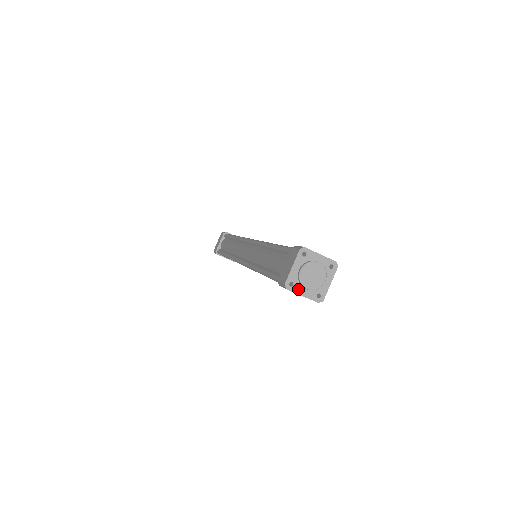
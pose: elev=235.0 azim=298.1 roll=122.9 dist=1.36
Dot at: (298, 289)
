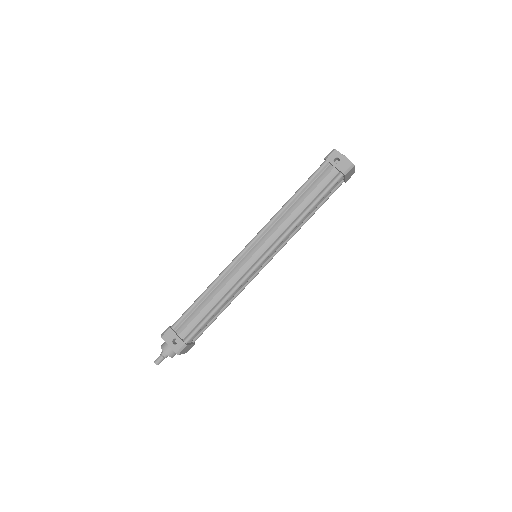
Dot at: (341, 154)
